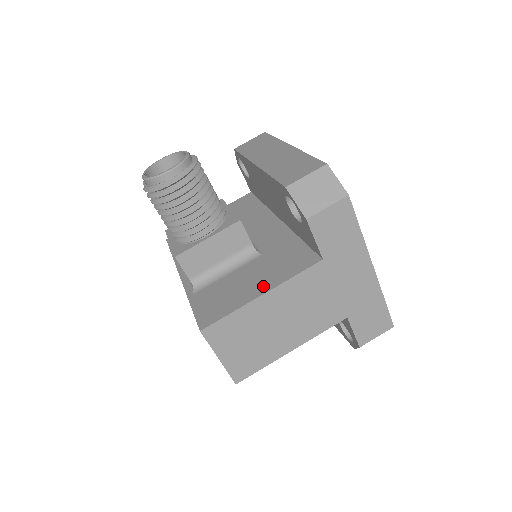
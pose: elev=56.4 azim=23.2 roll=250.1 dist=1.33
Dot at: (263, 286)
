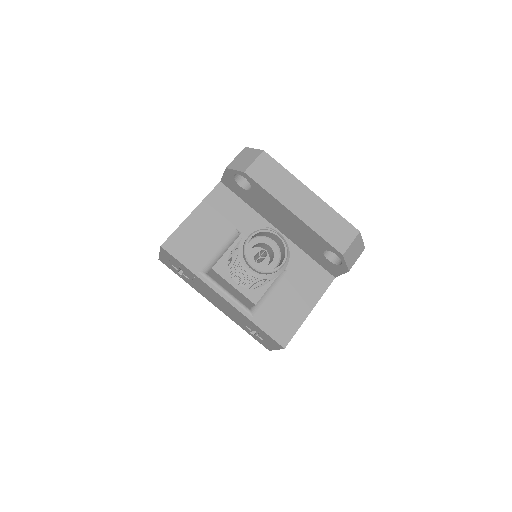
Dot at: (307, 304)
